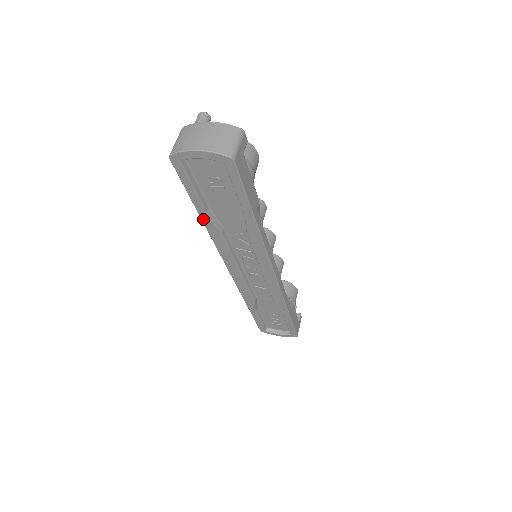
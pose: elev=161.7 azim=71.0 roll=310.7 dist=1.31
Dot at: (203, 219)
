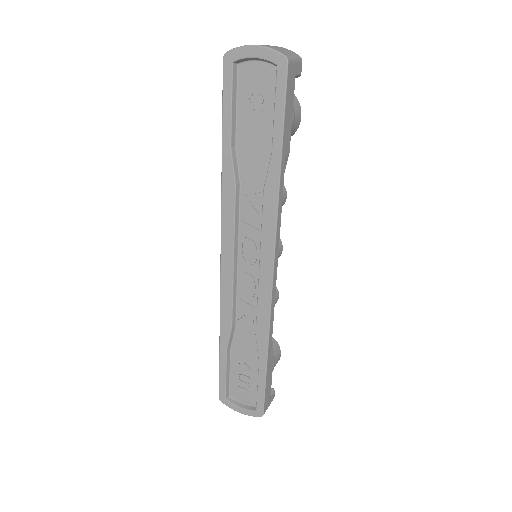
Dot at: (224, 159)
